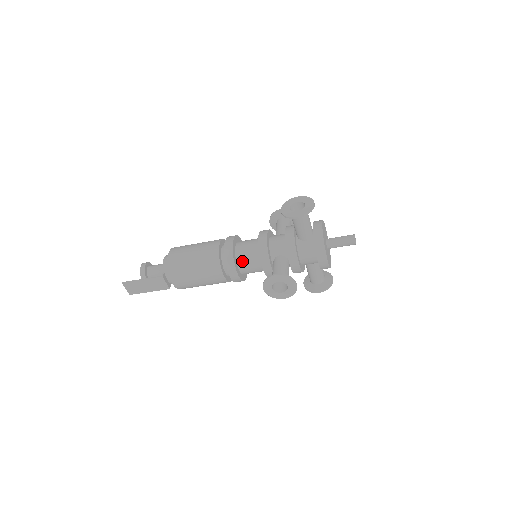
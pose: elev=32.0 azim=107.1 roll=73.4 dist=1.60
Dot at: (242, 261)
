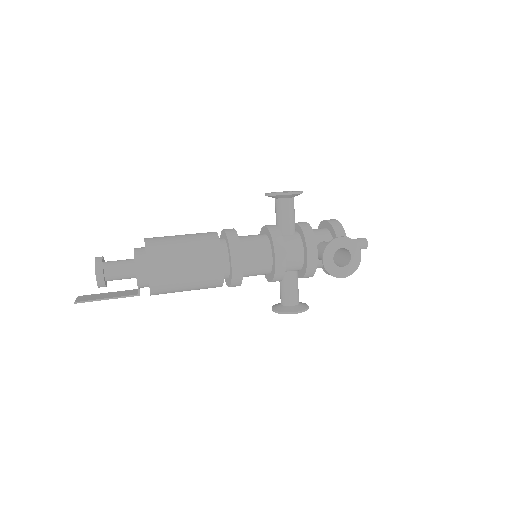
Dot at: (247, 276)
